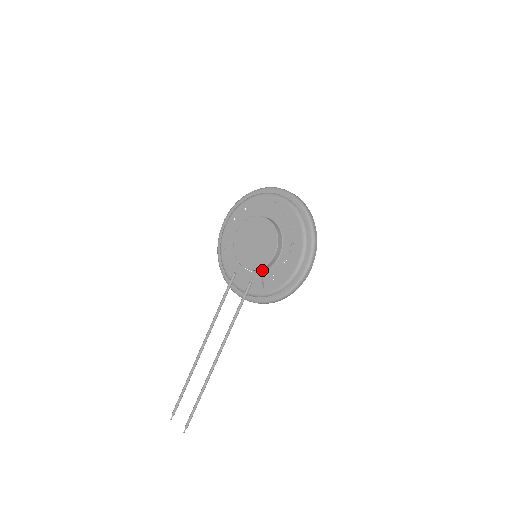
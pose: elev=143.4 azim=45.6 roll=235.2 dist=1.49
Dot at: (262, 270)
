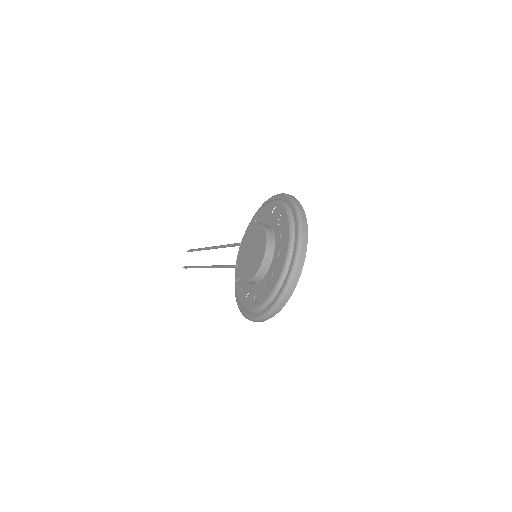
Dot at: occluded
